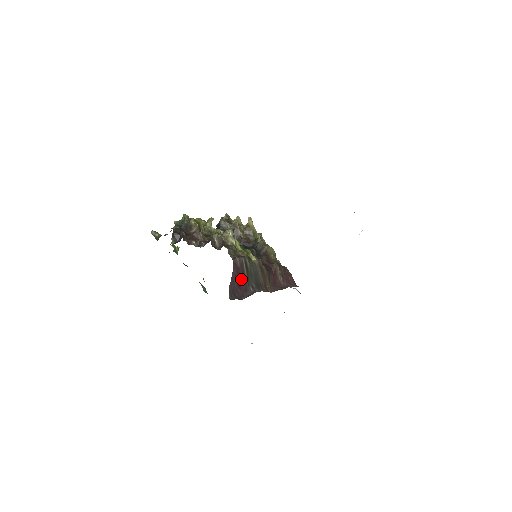
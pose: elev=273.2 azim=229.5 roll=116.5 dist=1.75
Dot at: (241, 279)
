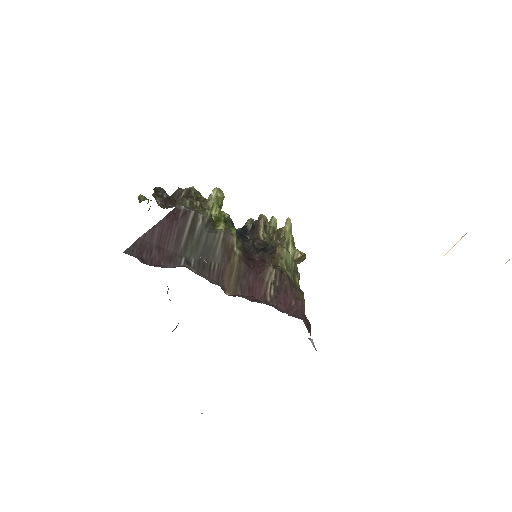
Dot at: (171, 239)
